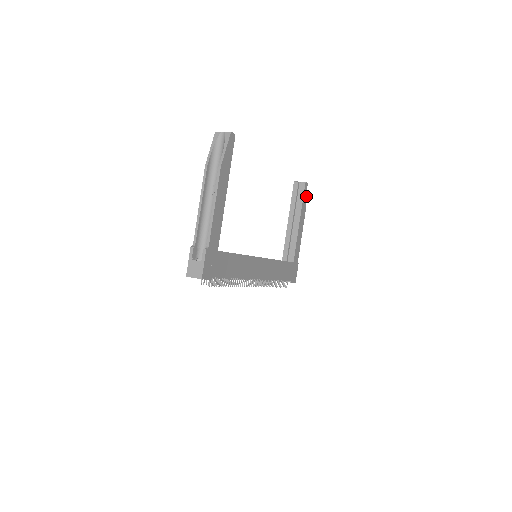
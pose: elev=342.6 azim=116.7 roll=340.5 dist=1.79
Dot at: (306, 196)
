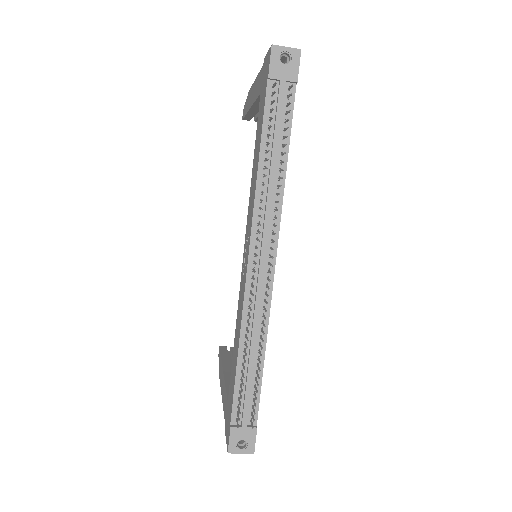
Dot at: occluded
